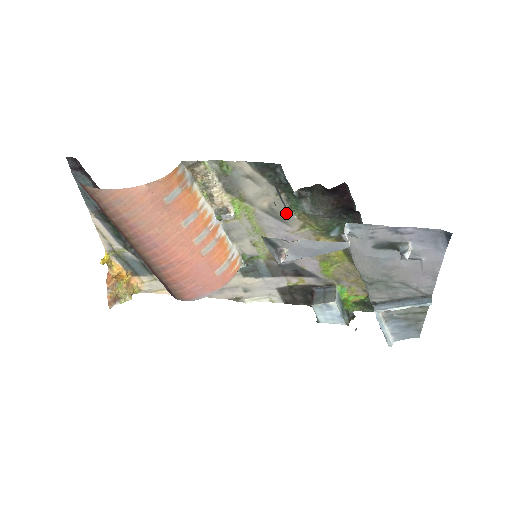
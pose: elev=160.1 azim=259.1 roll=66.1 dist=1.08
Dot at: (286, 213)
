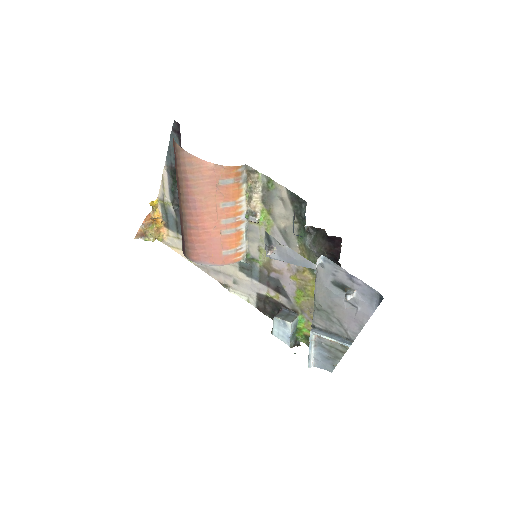
Dot at: (293, 239)
